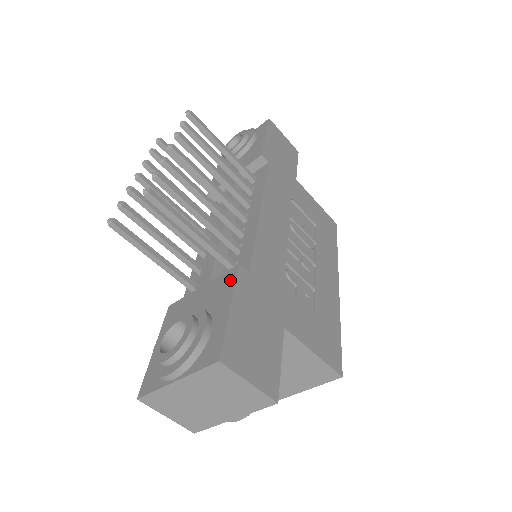
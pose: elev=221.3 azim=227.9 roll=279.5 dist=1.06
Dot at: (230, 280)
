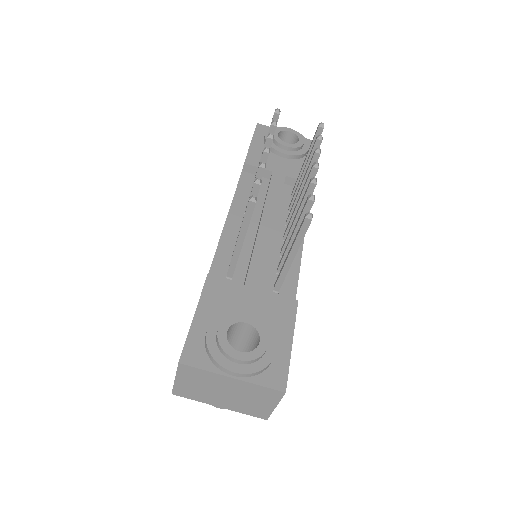
Dot at: (290, 311)
